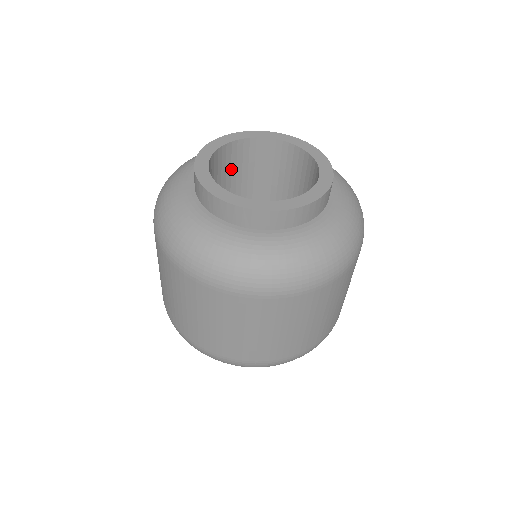
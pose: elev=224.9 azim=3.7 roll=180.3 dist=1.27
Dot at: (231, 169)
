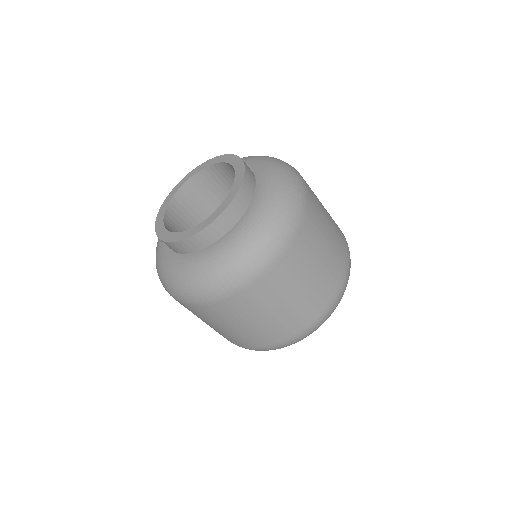
Dot at: (196, 205)
